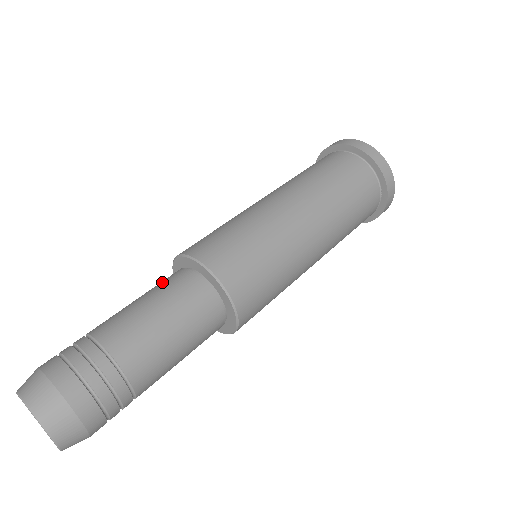
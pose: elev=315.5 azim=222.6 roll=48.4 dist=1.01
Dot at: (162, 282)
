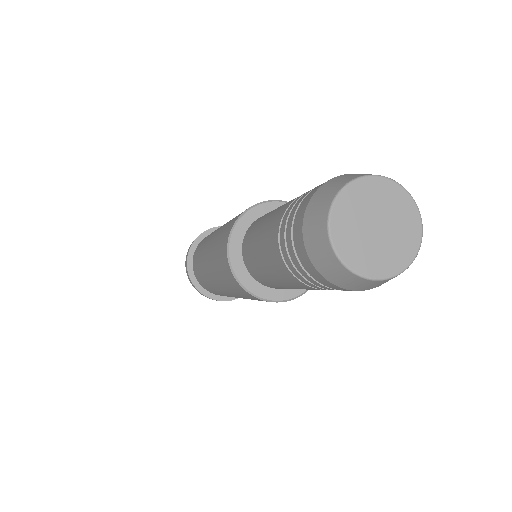
Dot at: (248, 251)
